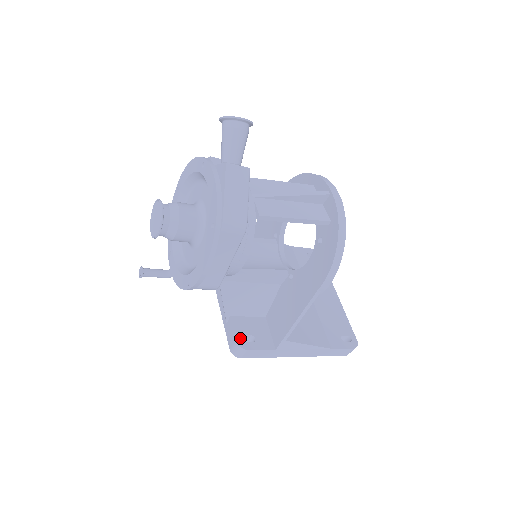
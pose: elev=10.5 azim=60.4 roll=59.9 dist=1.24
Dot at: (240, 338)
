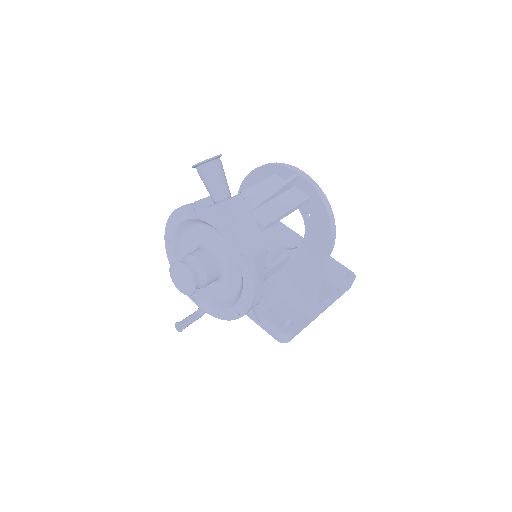
Dot at: (281, 327)
